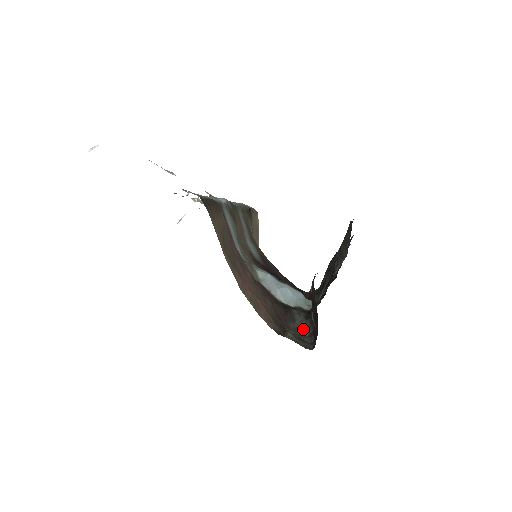
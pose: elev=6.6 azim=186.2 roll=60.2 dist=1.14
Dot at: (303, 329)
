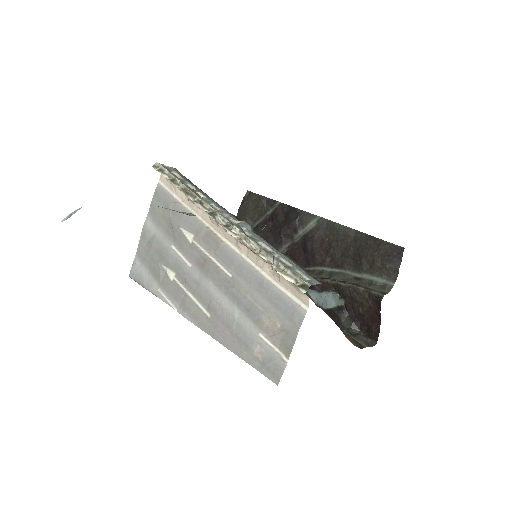
Dot at: (347, 324)
